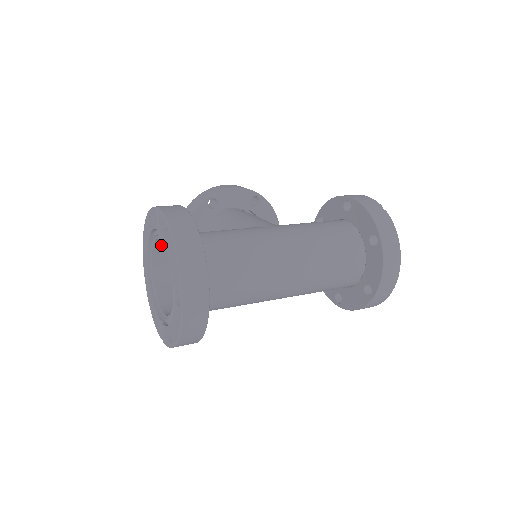
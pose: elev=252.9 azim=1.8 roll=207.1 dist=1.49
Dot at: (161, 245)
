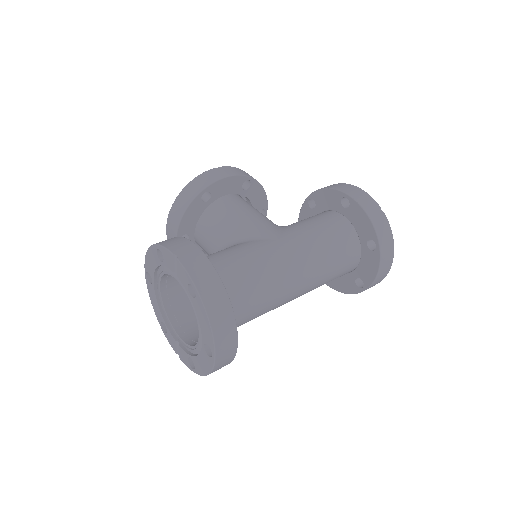
Dot at: occluded
